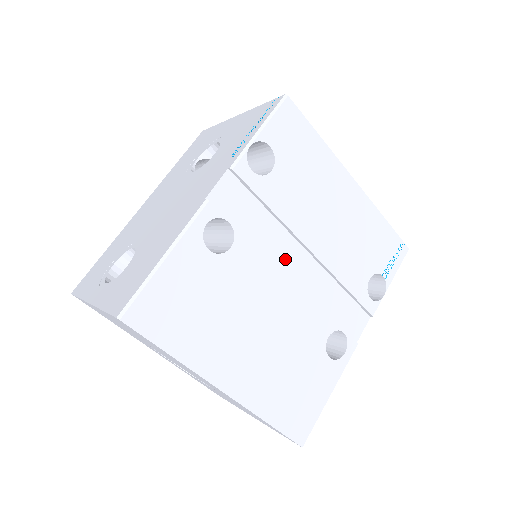
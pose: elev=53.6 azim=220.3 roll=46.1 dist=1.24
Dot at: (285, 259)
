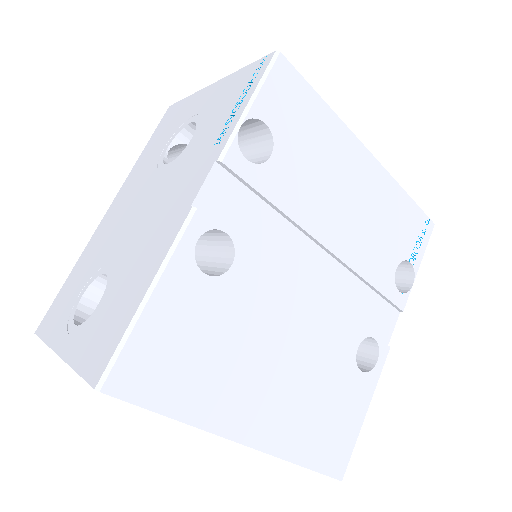
Dot at: (299, 265)
